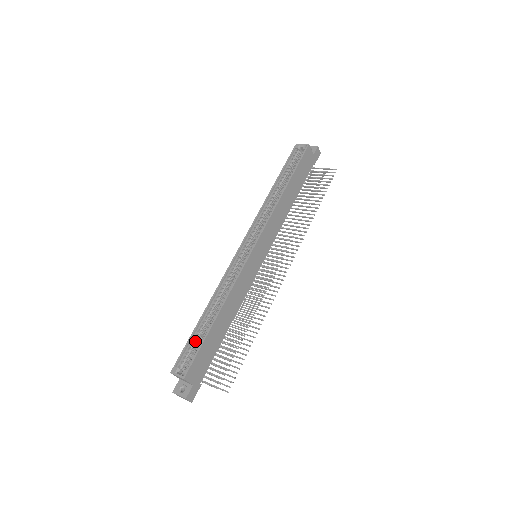
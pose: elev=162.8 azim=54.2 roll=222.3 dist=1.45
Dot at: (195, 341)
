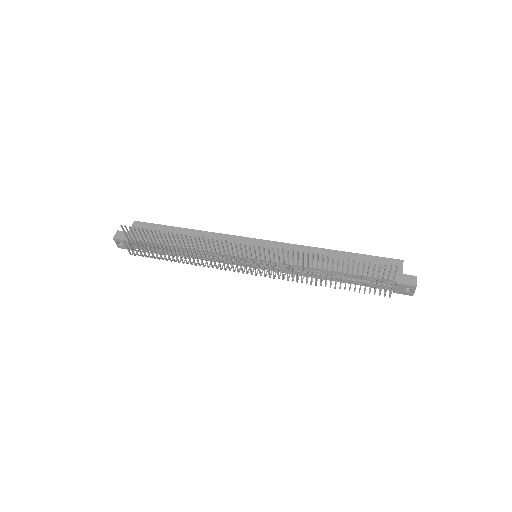
Dot at: occluded
